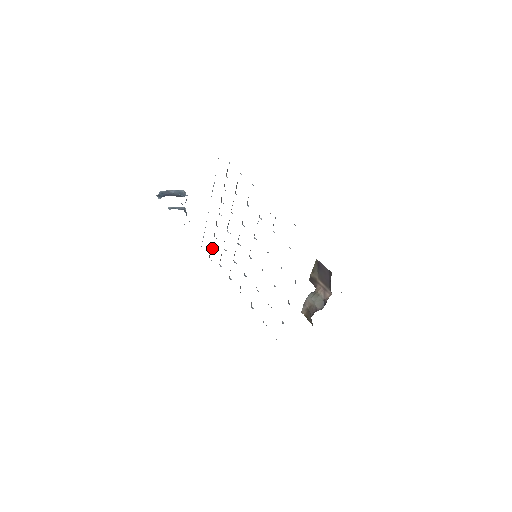
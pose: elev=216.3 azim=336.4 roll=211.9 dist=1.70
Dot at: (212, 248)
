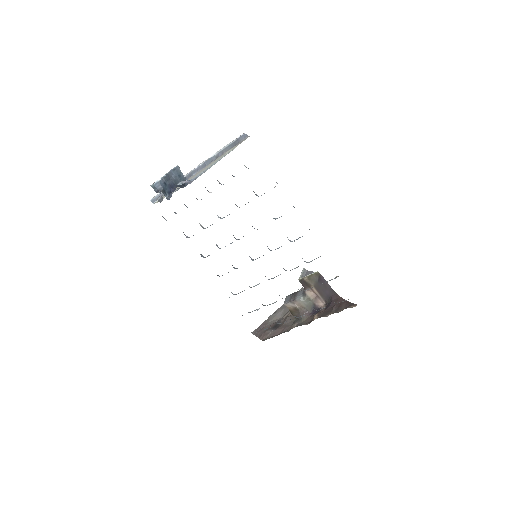
Dot at: occluded
